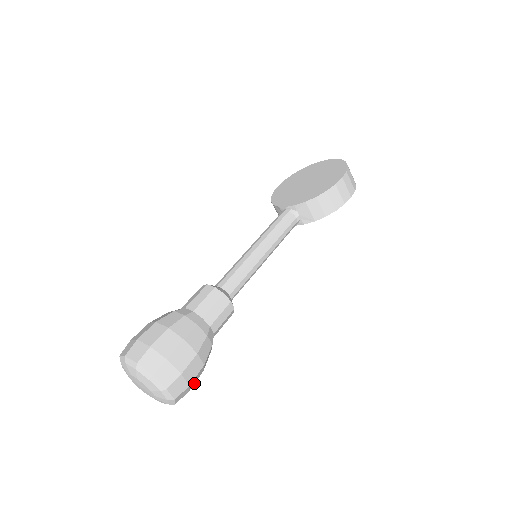
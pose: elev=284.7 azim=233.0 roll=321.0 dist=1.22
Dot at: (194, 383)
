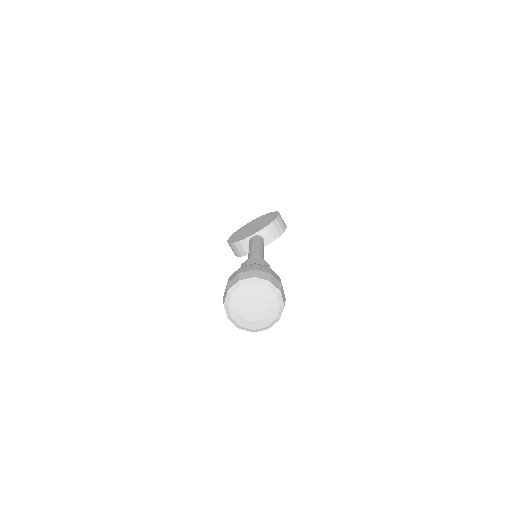
Dot at: occluded
